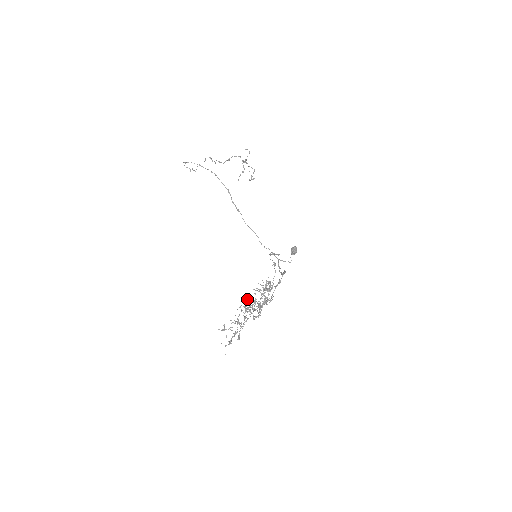
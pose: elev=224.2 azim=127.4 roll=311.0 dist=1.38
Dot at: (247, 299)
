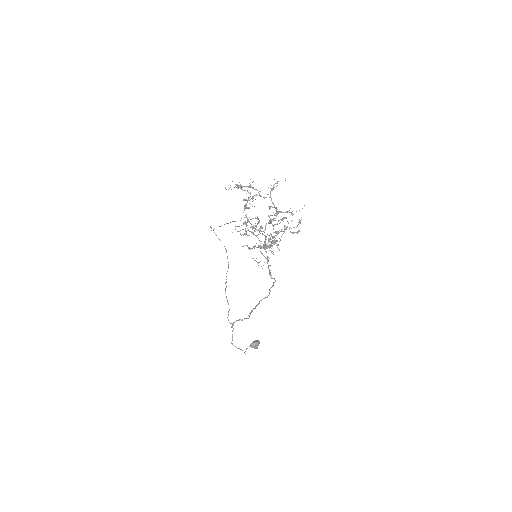
Dot at: occluded
